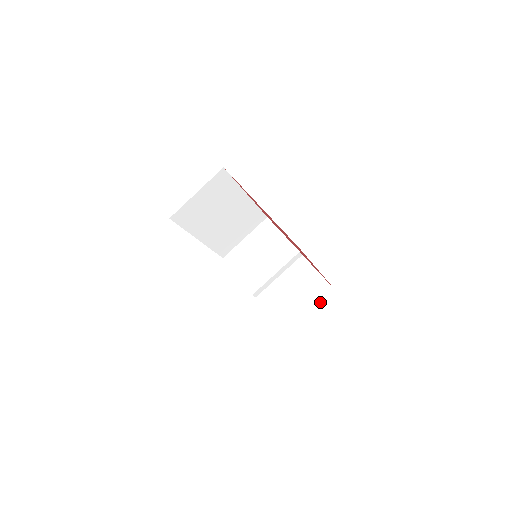
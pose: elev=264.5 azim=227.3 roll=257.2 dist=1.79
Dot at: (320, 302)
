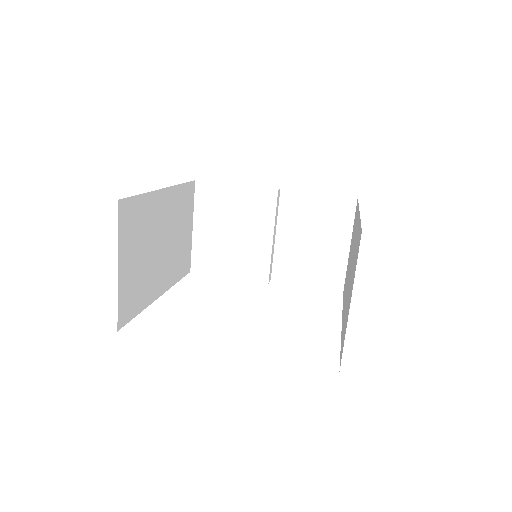
Dot at: (352, 225)
